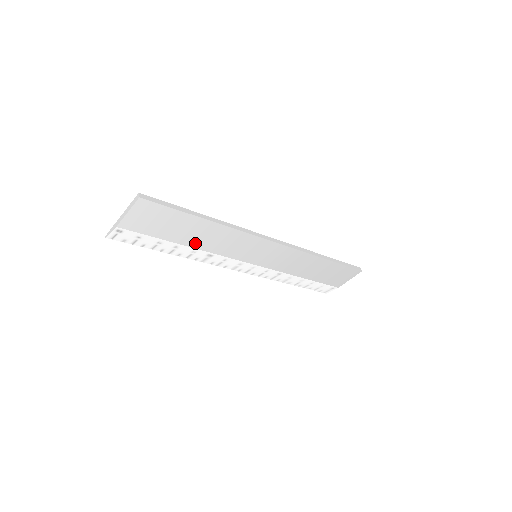
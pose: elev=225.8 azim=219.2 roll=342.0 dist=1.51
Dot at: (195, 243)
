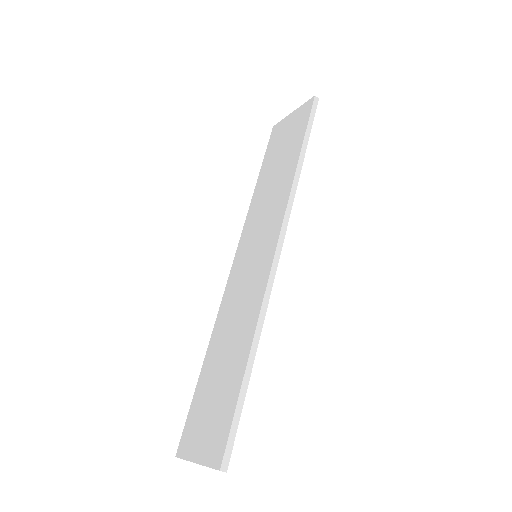
Dot at: occluded
